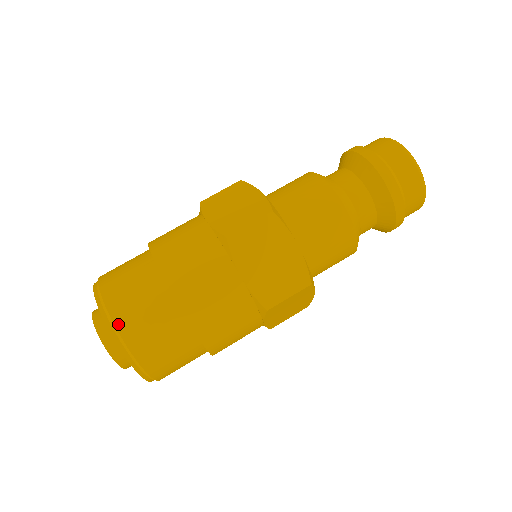
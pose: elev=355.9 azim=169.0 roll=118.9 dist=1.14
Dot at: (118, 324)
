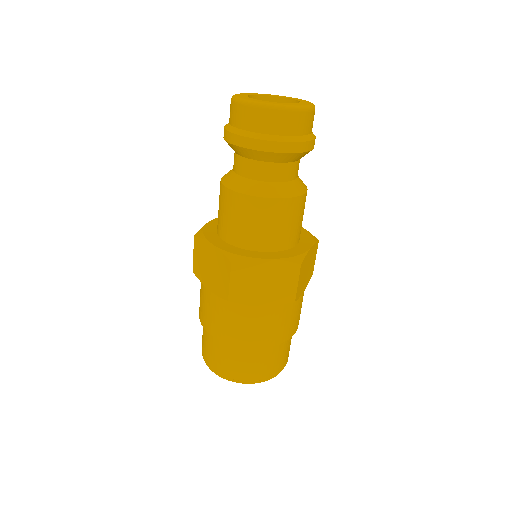
Dot at: (280, 370)
